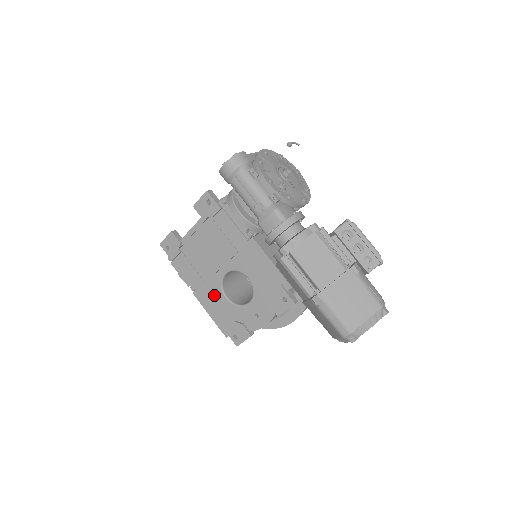
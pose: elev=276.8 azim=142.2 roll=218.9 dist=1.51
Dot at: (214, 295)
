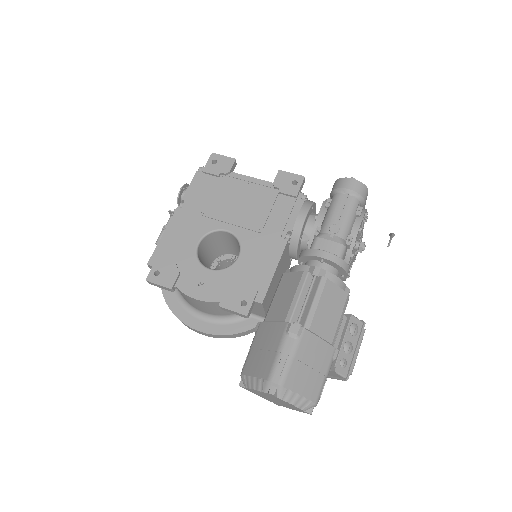
Dot at: (192, 229)
